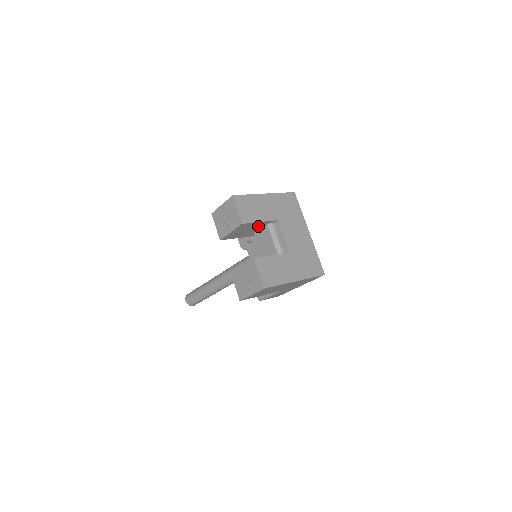
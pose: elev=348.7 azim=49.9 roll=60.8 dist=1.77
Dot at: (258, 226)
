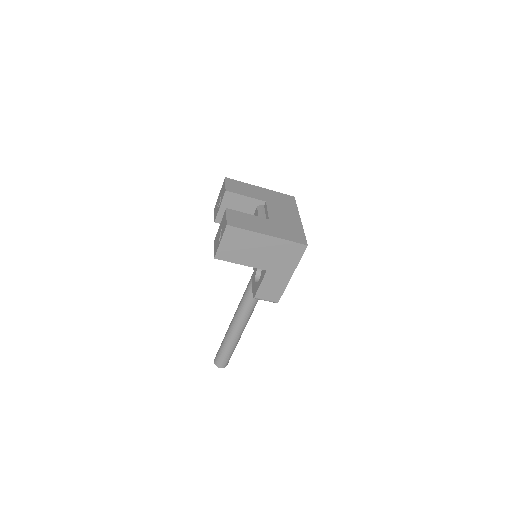
Dot at: (248, 207)
